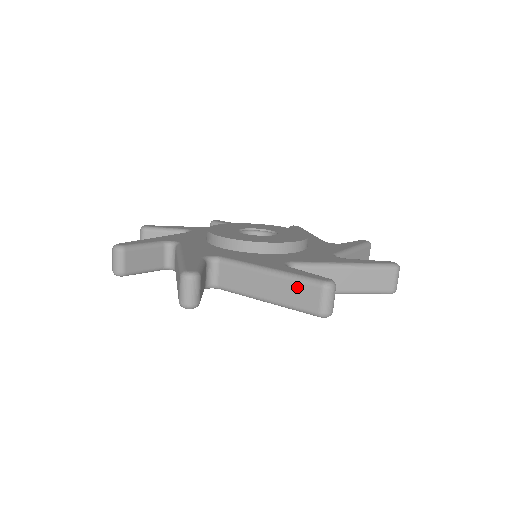
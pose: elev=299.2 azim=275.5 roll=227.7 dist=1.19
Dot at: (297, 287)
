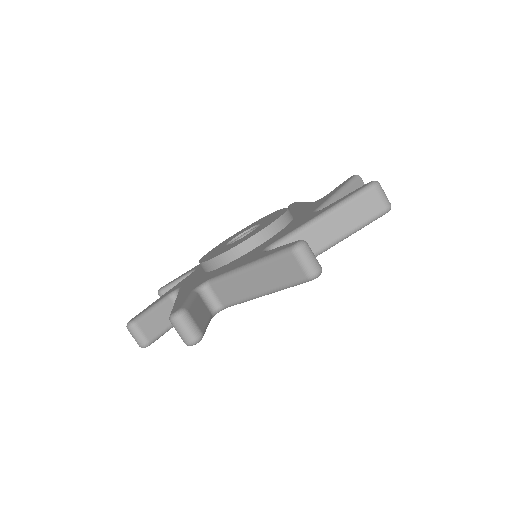
Dot at: (357, 205)
